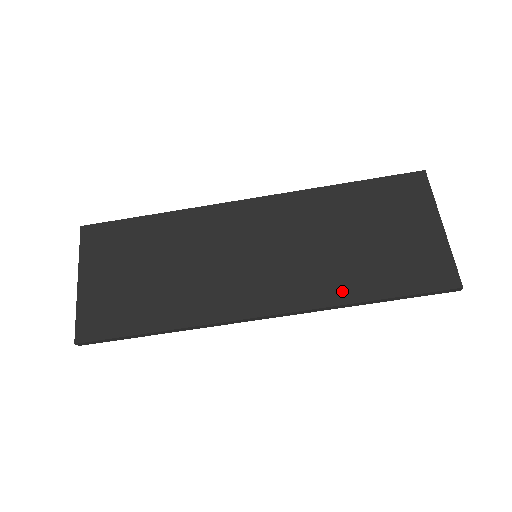
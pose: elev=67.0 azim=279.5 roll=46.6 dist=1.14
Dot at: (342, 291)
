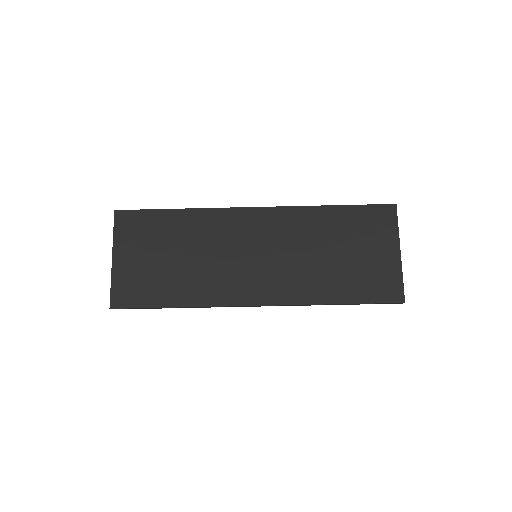
Dot at: (318, 294)
